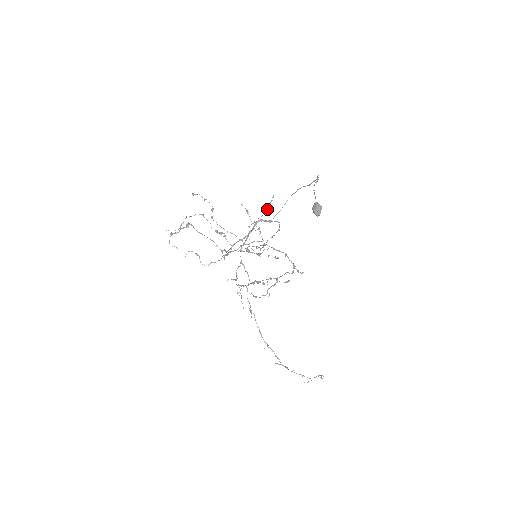
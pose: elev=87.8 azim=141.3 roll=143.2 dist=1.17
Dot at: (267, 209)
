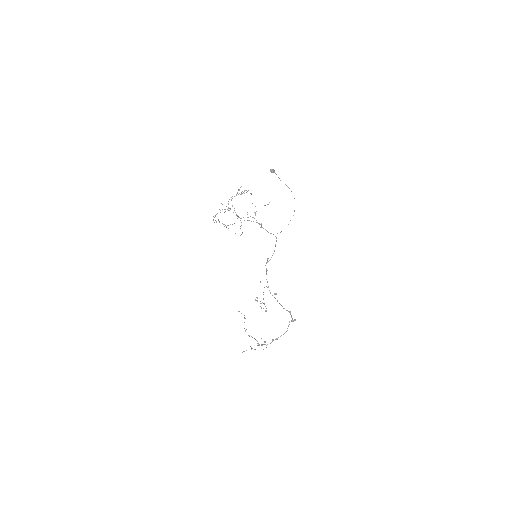
Dot at: occluded
